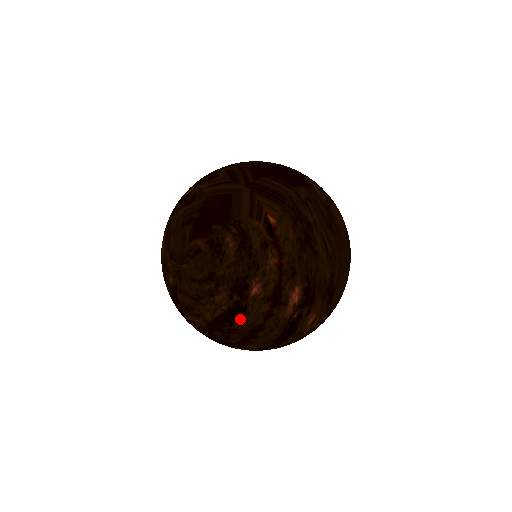
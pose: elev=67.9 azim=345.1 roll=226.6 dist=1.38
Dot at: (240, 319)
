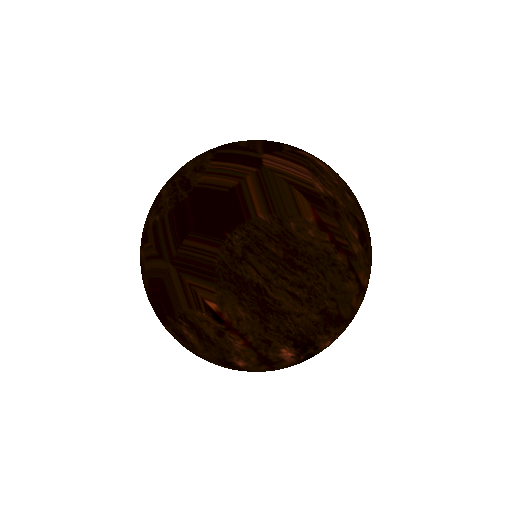
Dot at: occluded
